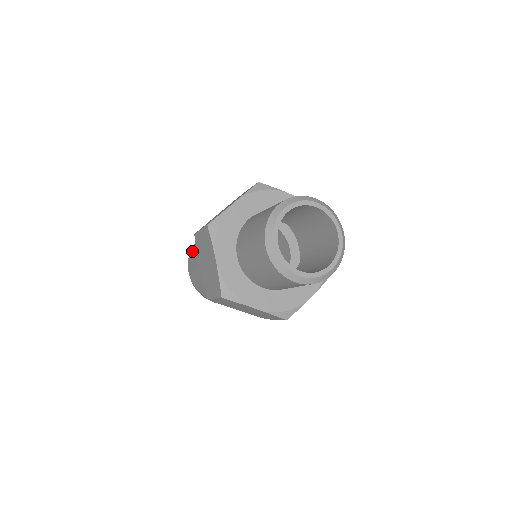
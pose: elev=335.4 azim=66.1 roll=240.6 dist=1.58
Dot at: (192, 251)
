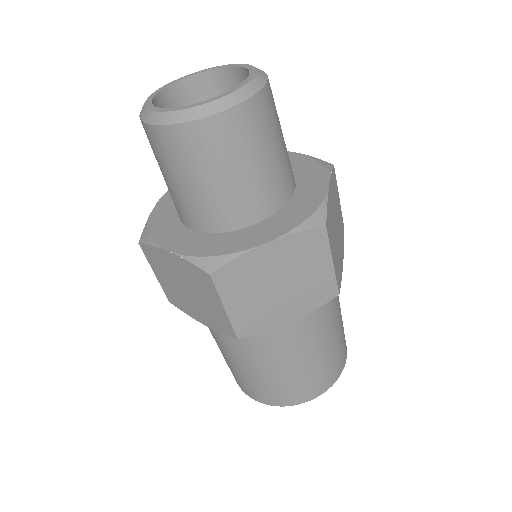
Dot at: occluded
